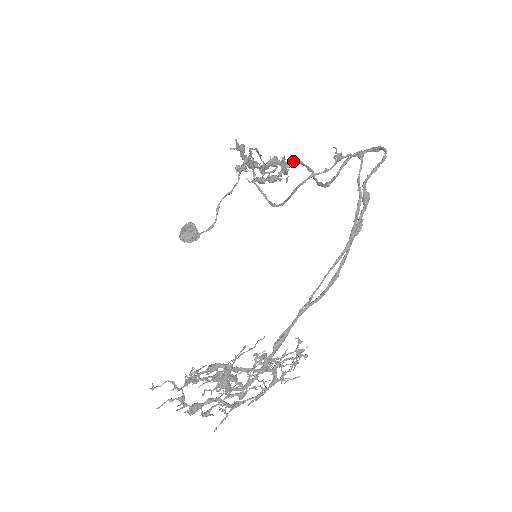
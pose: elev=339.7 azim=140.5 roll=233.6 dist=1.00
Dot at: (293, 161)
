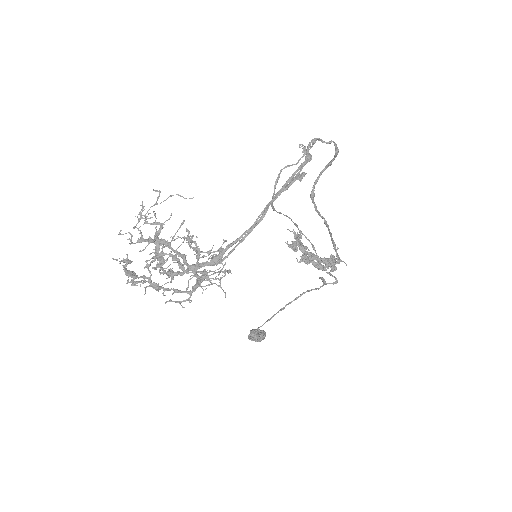
Dot at: (334, 249)
